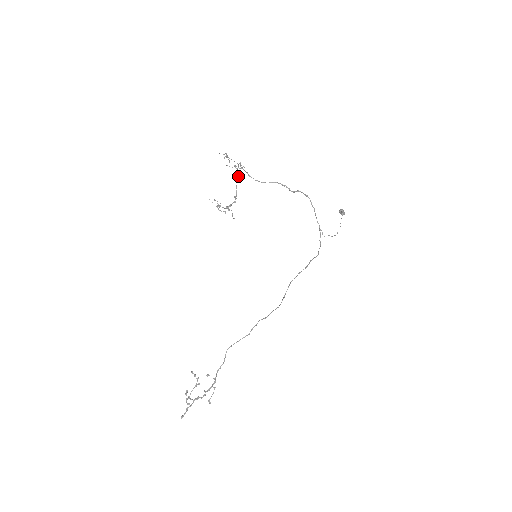
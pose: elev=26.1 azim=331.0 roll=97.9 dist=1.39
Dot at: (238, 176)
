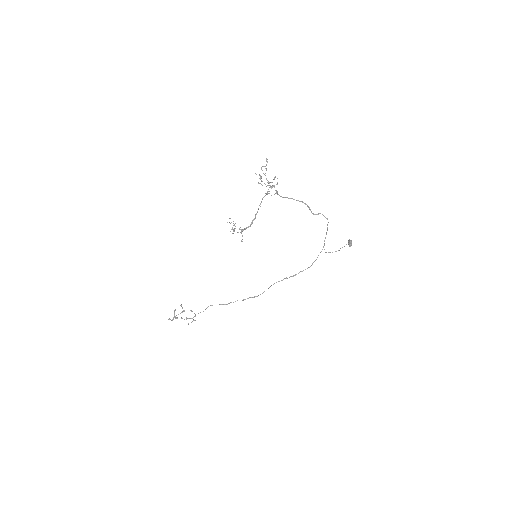
Dot at: (267, 192)
